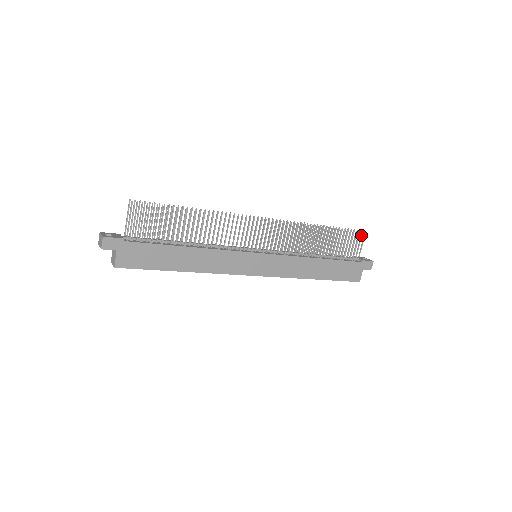
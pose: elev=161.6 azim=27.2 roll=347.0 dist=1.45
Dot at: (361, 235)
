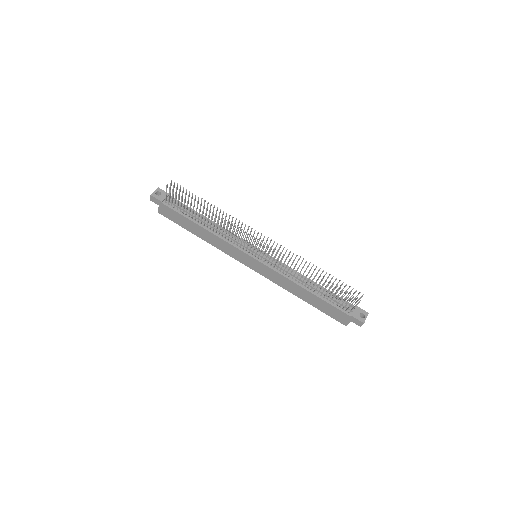
Dot at: (356, 299)
